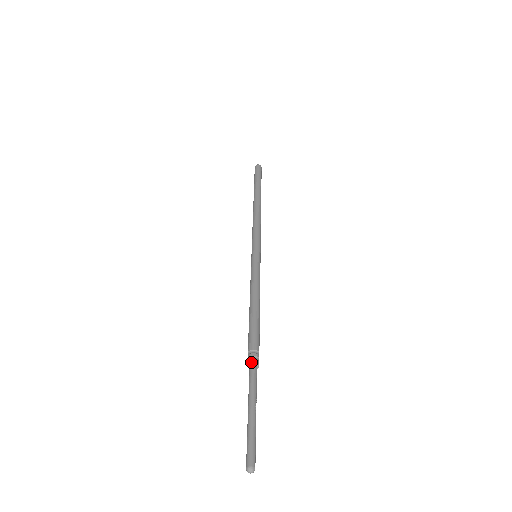
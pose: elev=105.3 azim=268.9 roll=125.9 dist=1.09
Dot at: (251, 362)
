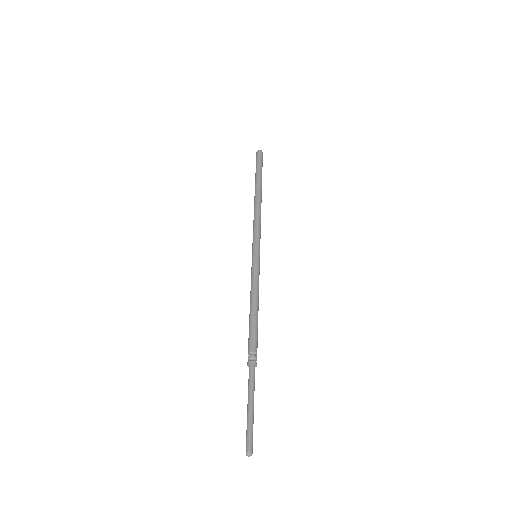
Dot at: (250, 363)
